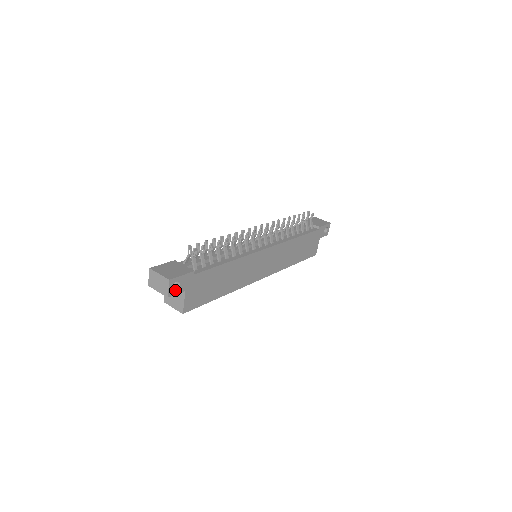
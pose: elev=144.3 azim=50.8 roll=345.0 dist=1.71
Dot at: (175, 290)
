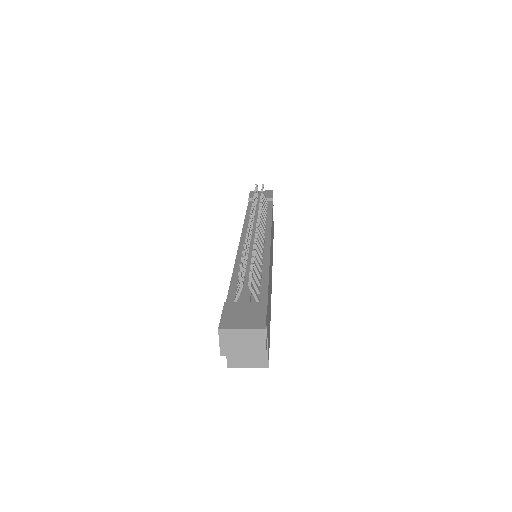
Dot at: (266, 340)
